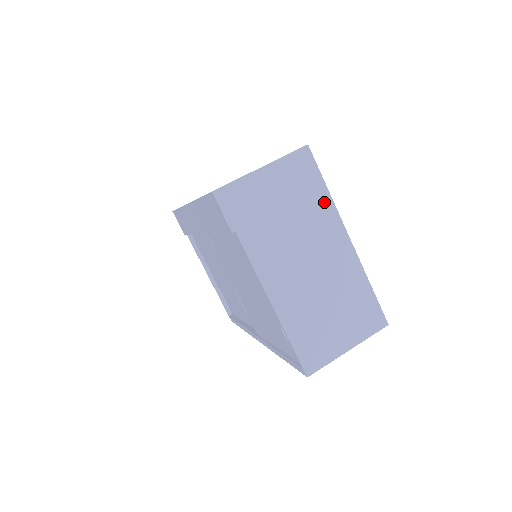
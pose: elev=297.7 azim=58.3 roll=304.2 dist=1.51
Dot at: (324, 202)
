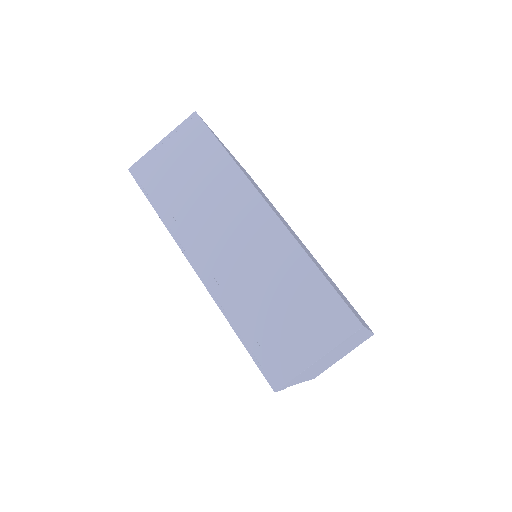
Dot at: (360, 334)
